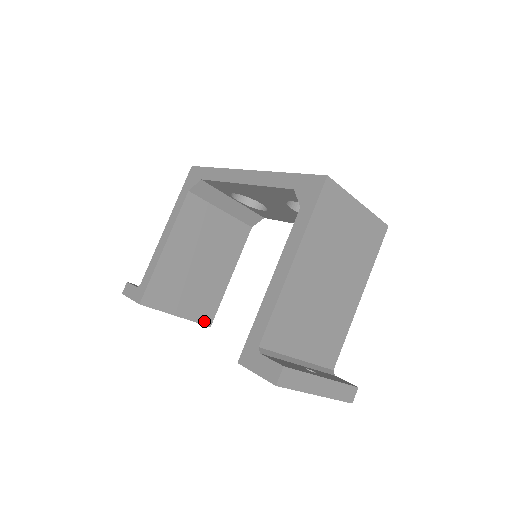
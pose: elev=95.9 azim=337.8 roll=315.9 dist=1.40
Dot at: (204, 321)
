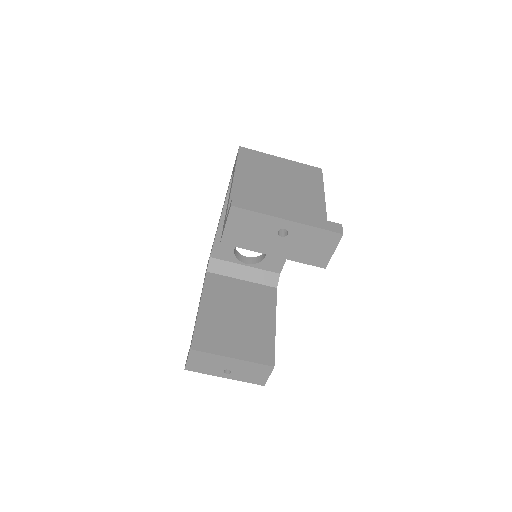
Dot at: (264, 362)
